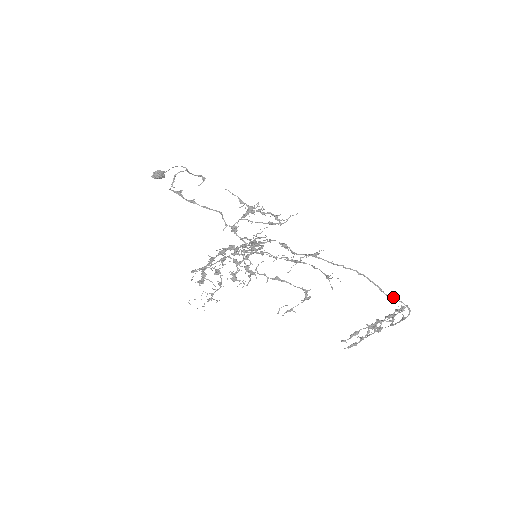
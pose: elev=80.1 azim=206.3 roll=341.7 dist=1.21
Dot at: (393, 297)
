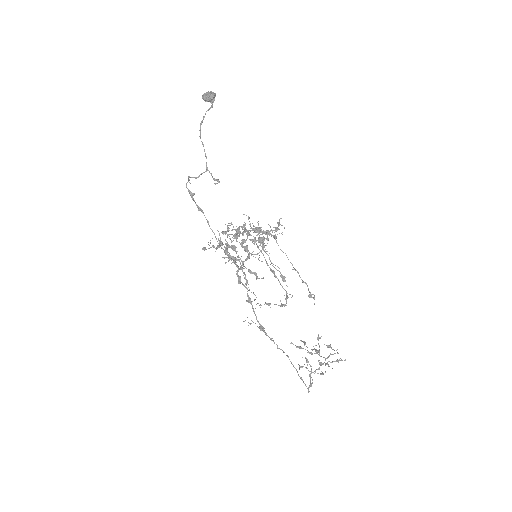
Dot at: (302, 380)
